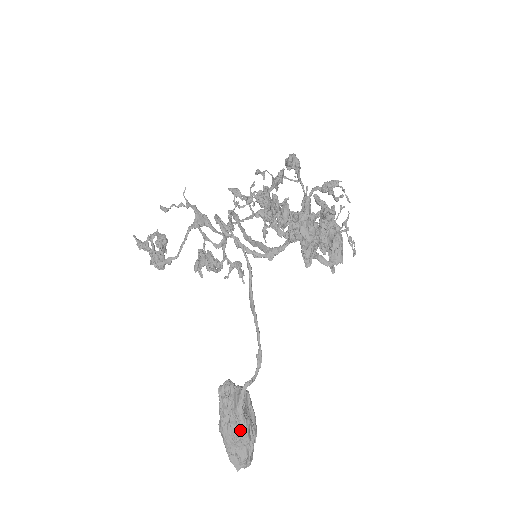
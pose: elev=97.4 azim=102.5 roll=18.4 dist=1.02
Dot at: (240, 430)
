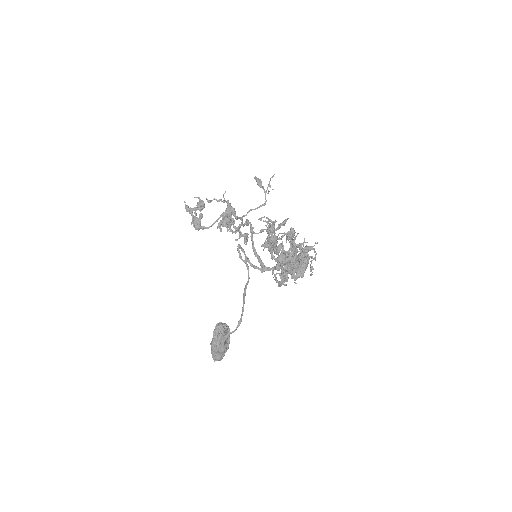
Dot at: (221, 349)
